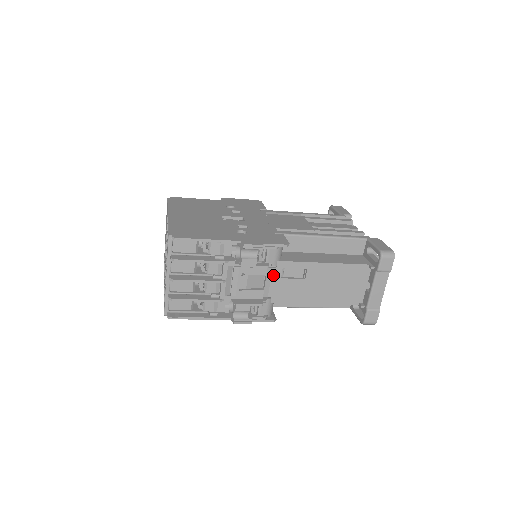
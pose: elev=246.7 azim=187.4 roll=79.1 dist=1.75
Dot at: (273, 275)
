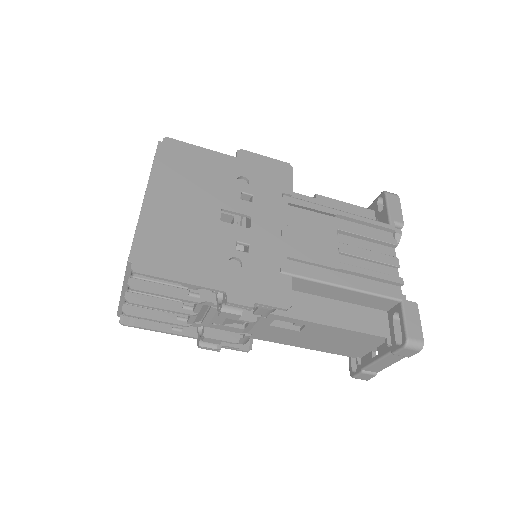
Dot at: (260, 321)
